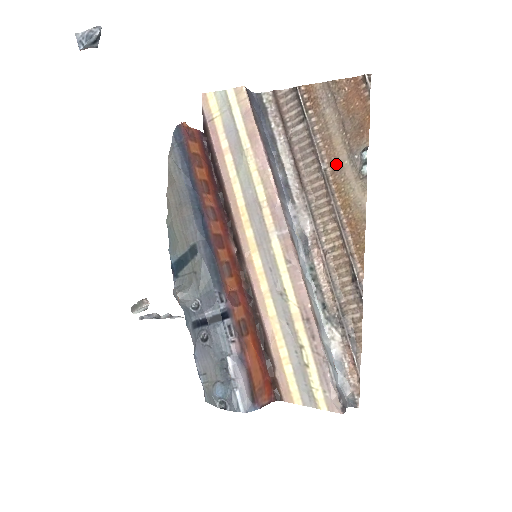
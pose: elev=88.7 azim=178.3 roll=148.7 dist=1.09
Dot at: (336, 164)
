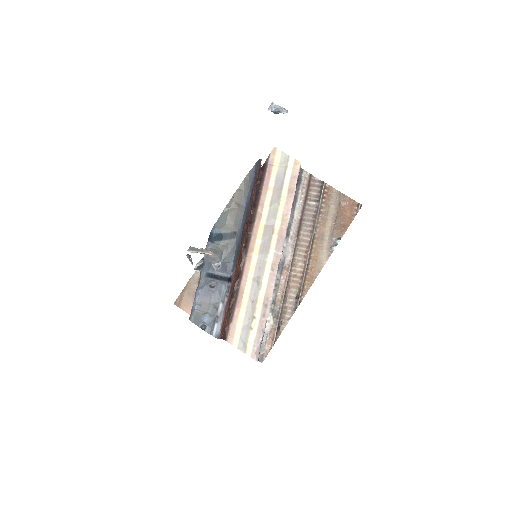
Dot at: (321, 235)
